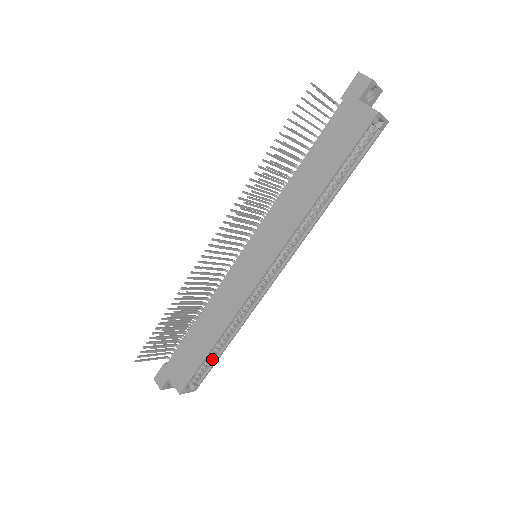
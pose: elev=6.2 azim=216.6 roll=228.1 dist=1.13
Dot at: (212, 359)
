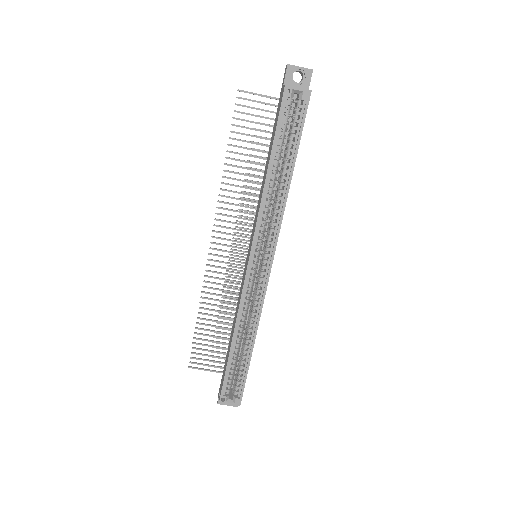
Dot at: (243, 368)
